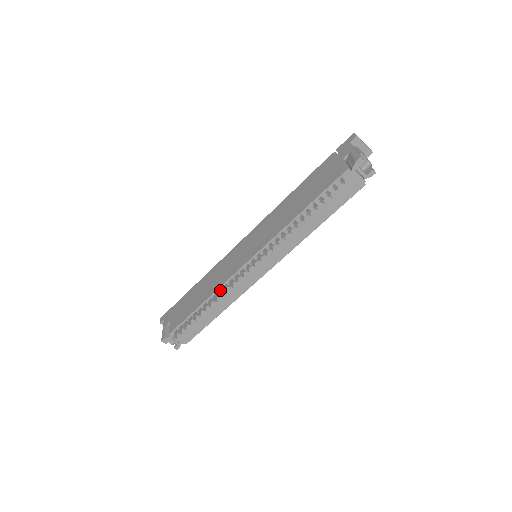
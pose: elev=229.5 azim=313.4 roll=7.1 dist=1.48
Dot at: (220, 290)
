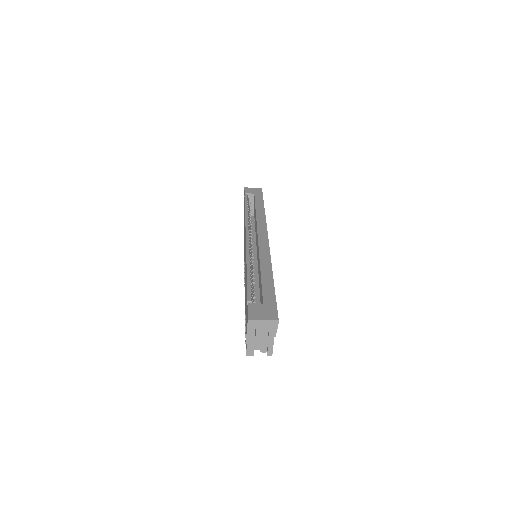
Dot at: occluded
